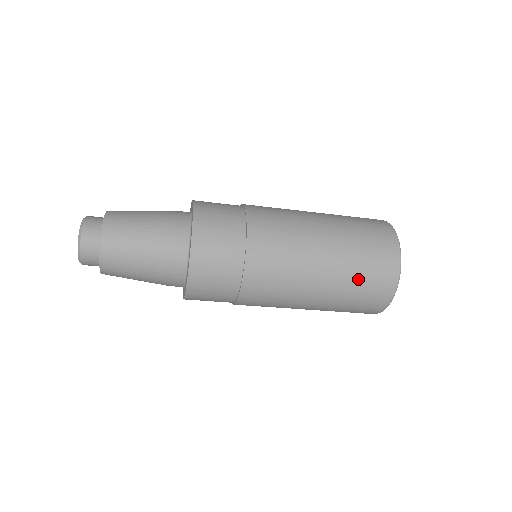
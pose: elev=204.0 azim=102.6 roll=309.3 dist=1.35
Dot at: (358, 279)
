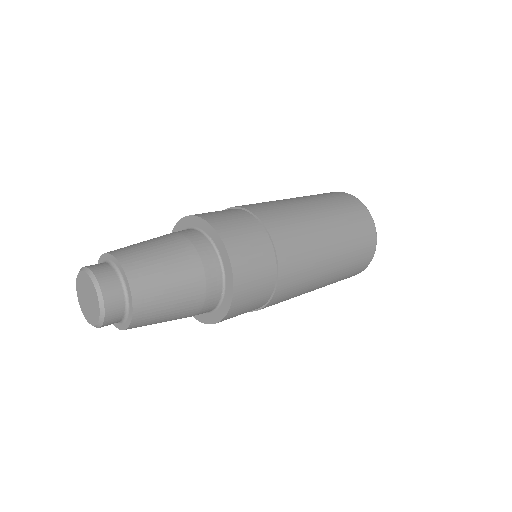
Dot at: occluded
